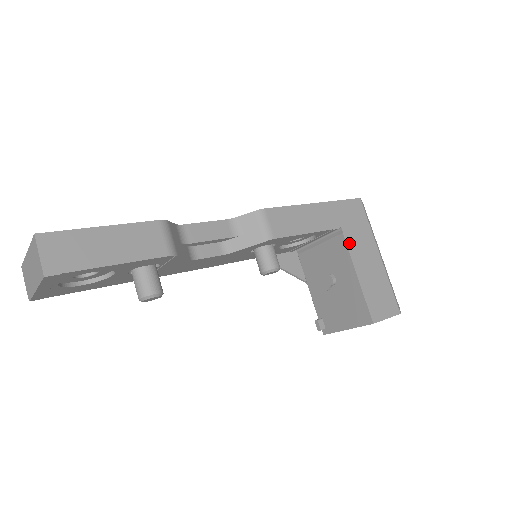
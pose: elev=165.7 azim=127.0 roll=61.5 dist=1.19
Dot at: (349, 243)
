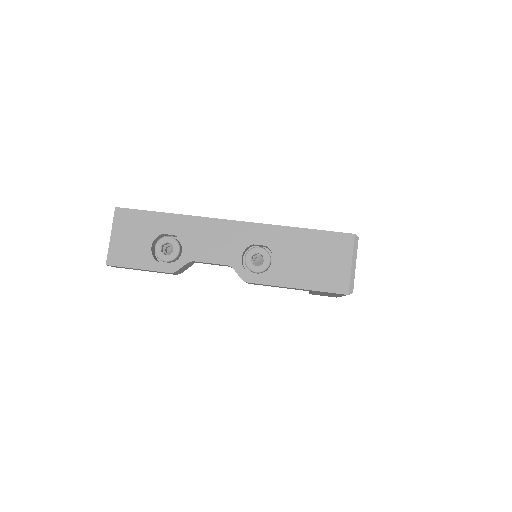
Dot at: (315, 292)
